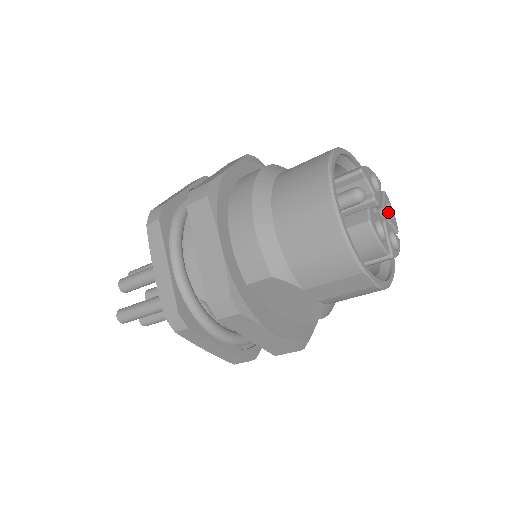
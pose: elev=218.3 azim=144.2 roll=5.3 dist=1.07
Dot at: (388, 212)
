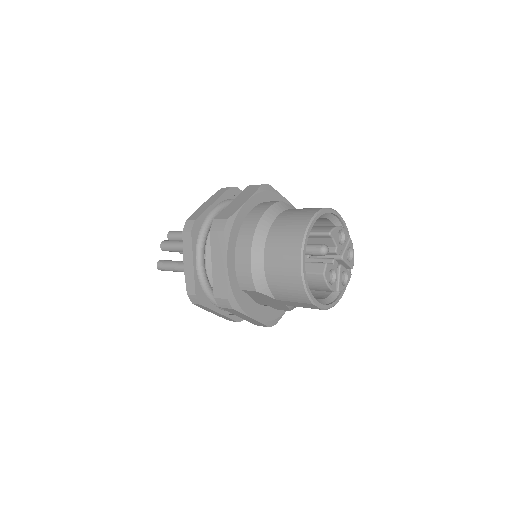
Dot at: (350, 252)
